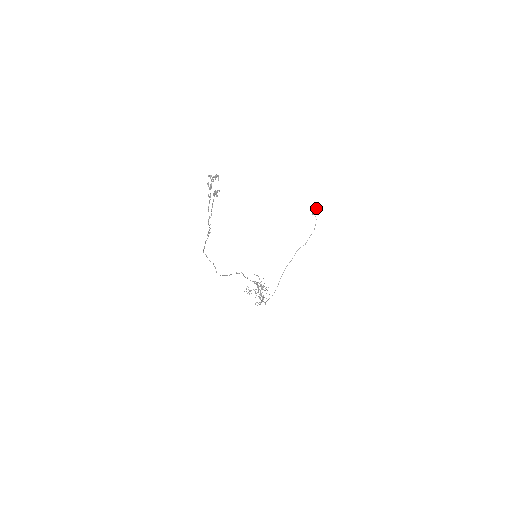
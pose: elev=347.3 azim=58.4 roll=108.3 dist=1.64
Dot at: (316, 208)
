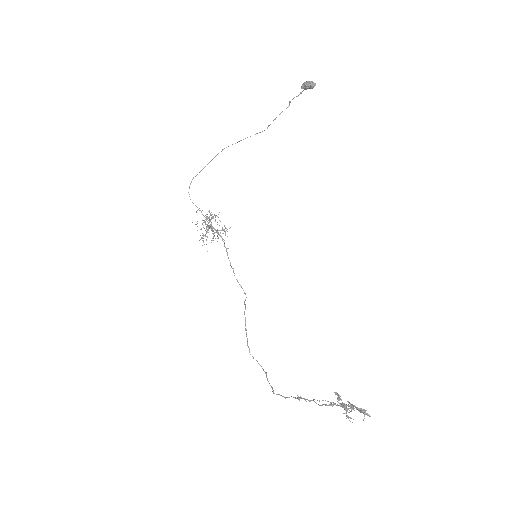
Dot at: occluded
